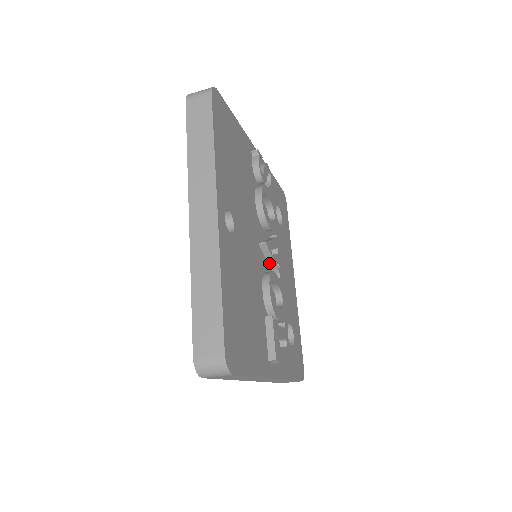
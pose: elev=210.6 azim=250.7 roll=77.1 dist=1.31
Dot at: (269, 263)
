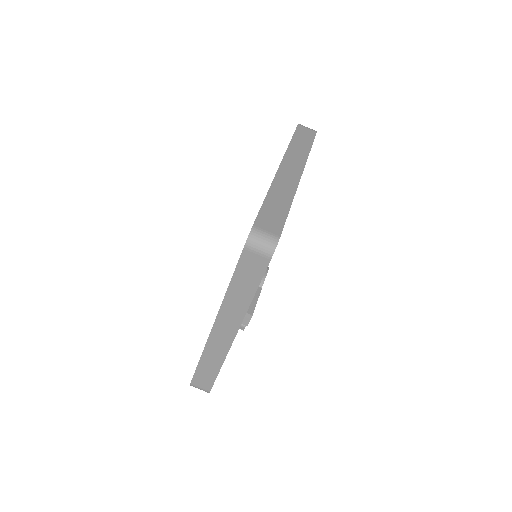
Dot at: occluded
